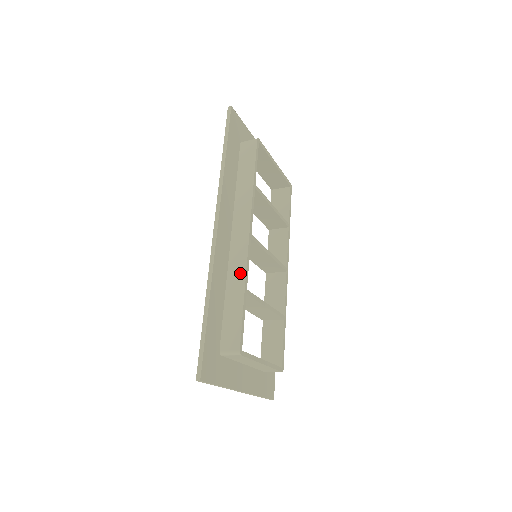
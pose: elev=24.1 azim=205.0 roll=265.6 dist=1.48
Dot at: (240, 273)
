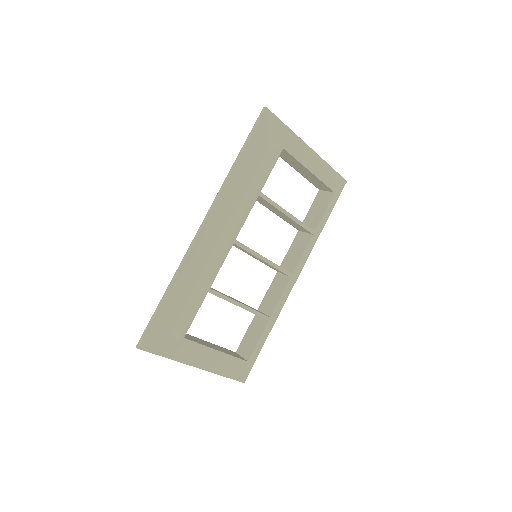
Dot at: (210, 272)
